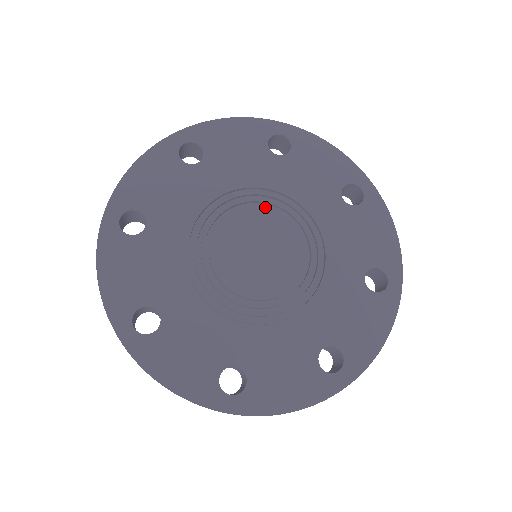
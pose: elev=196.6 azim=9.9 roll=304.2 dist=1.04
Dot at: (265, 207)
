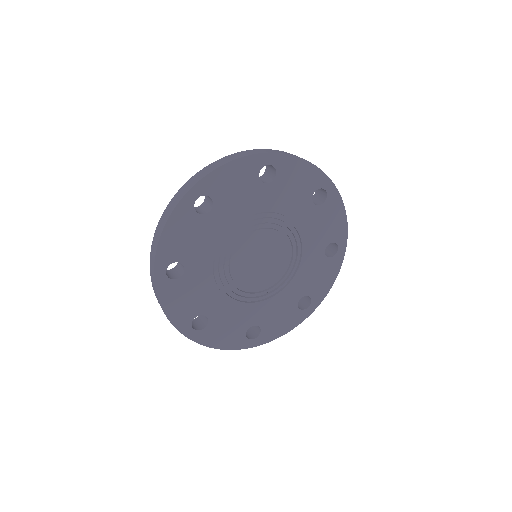
Dot at: (262, 230)
